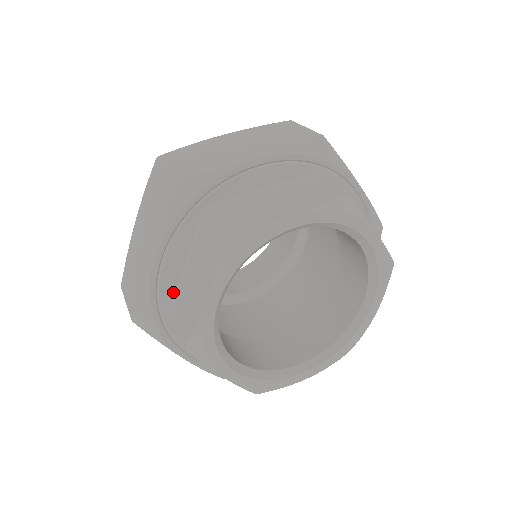
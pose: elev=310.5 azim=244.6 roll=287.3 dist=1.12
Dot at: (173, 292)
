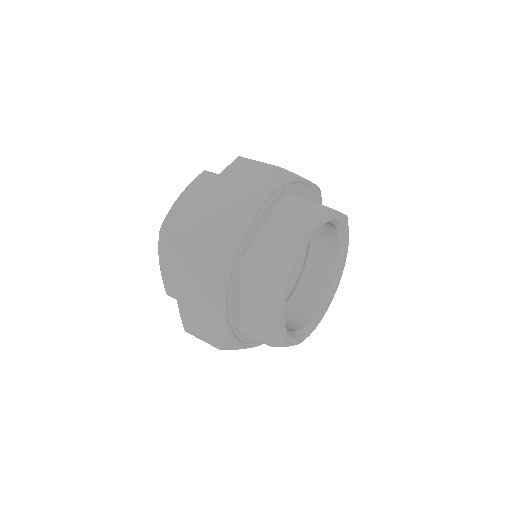
Dot at: (239, 318)
